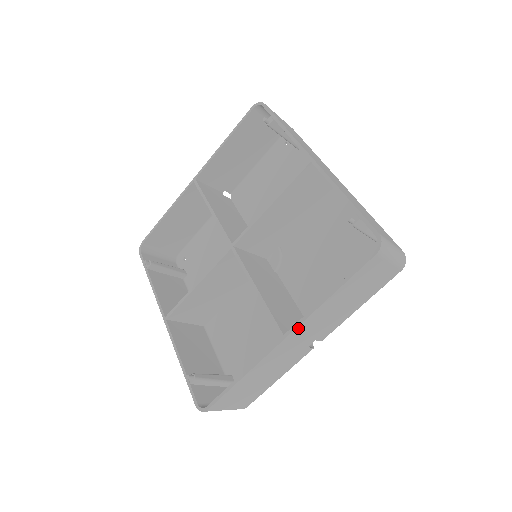
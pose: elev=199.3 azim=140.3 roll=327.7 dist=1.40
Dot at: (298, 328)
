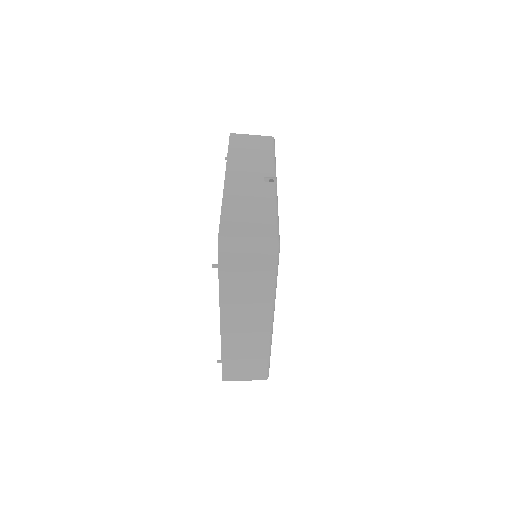
Dot at: (228, 170)
